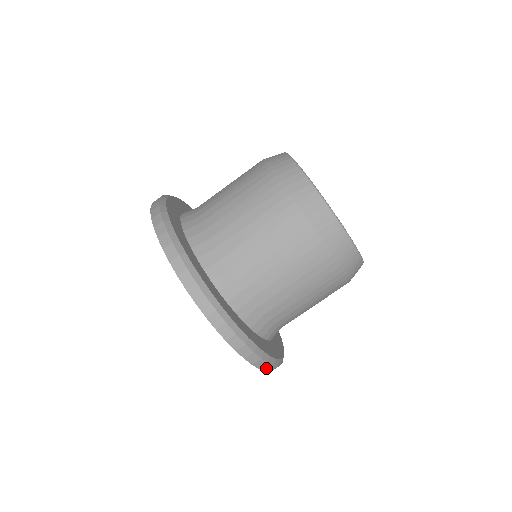
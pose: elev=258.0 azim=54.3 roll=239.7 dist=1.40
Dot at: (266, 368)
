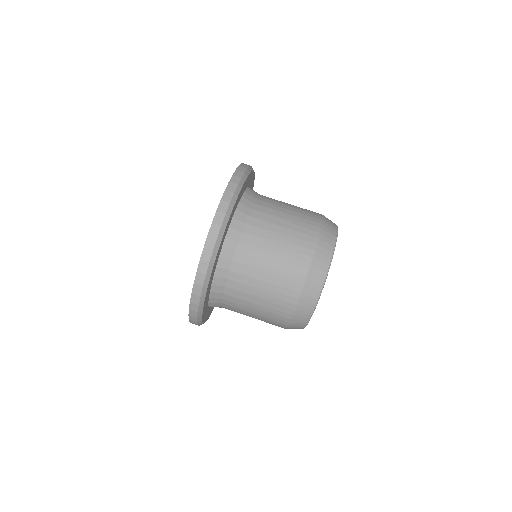
Dot at: (193, 308)
